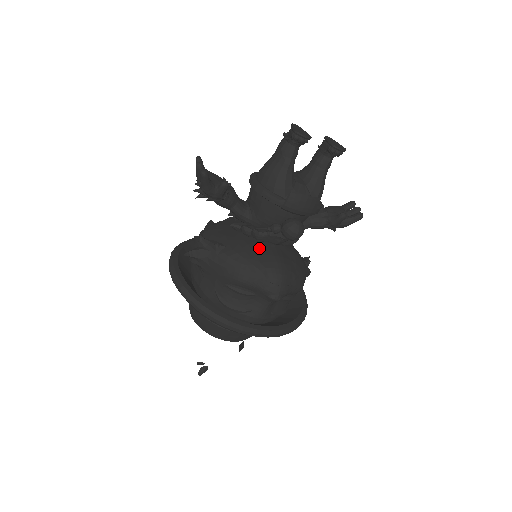
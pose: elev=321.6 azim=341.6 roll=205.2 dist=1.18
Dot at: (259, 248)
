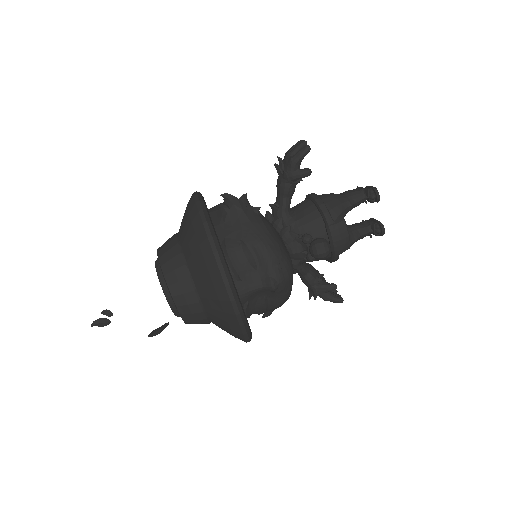
Dot at: occluded
